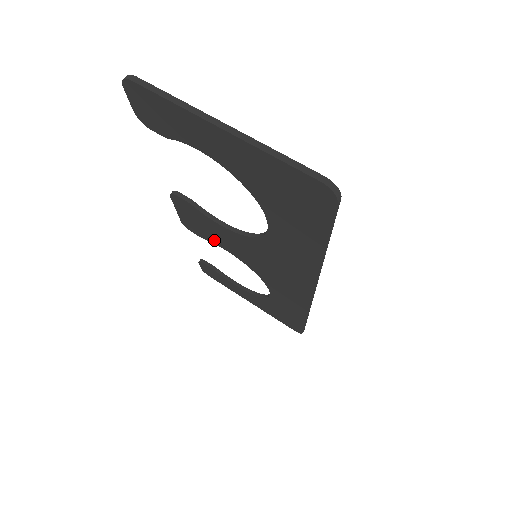
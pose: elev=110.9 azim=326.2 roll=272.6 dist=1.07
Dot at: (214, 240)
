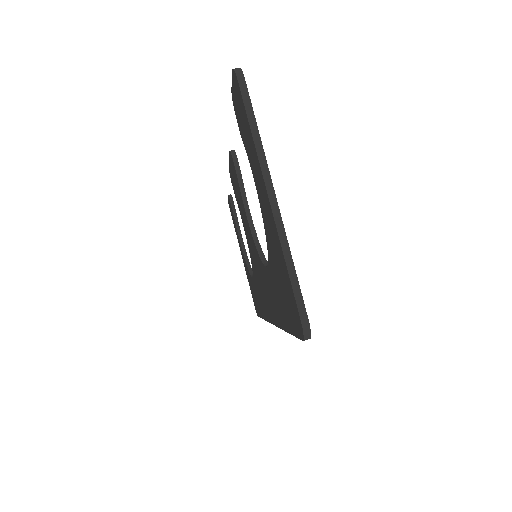
Dot at: (240, 209)
